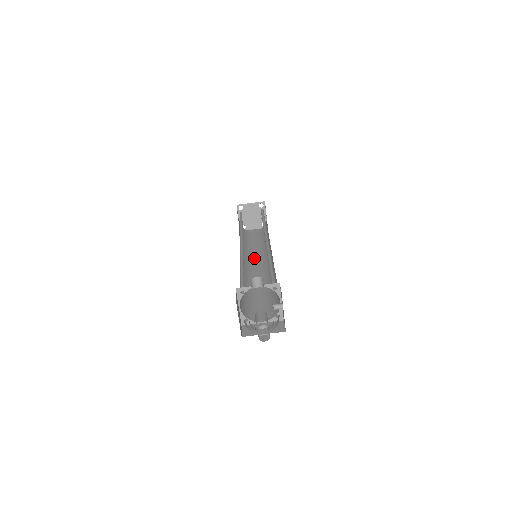
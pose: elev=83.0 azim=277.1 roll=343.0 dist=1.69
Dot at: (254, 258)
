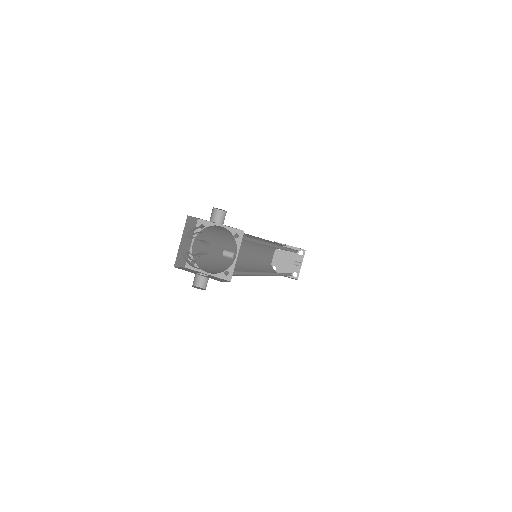
Dot at: occluded
